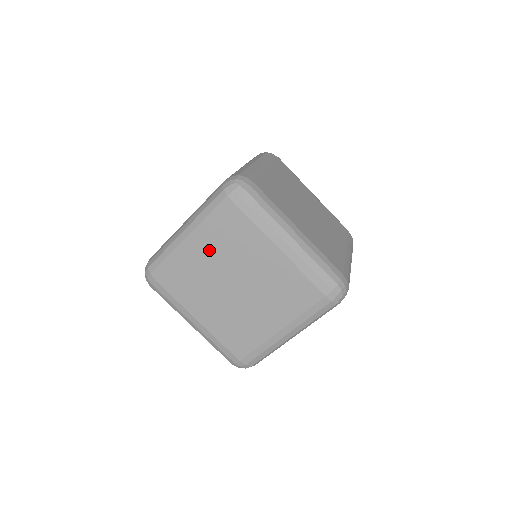
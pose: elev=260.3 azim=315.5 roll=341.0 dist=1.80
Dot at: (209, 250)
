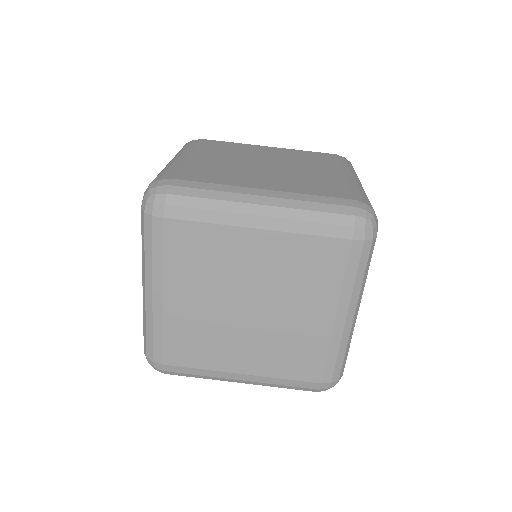
Dot at: (186, 290)
